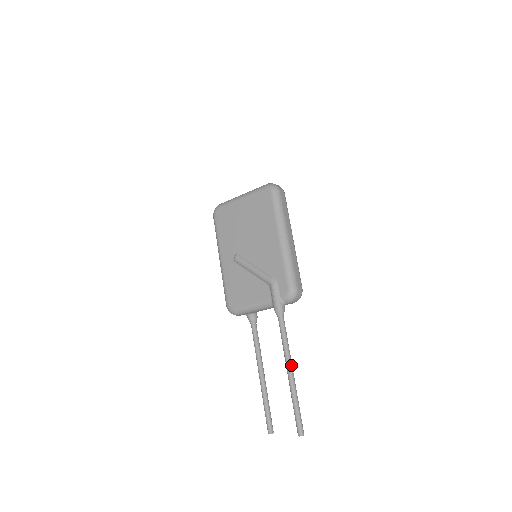
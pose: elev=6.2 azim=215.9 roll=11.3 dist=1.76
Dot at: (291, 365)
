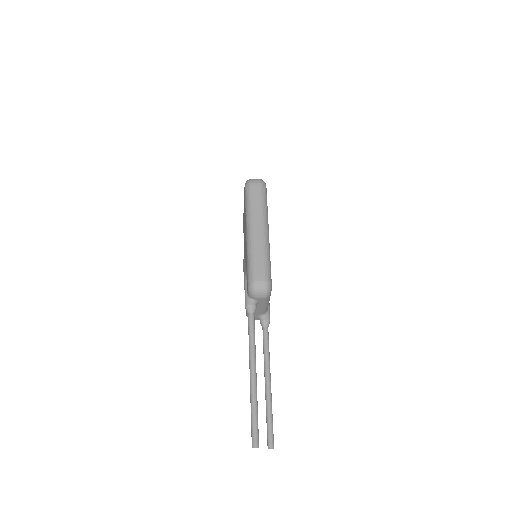
Dot at: (252, 366)
